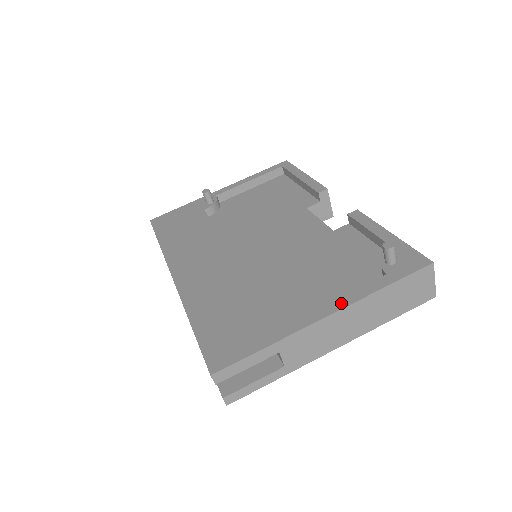
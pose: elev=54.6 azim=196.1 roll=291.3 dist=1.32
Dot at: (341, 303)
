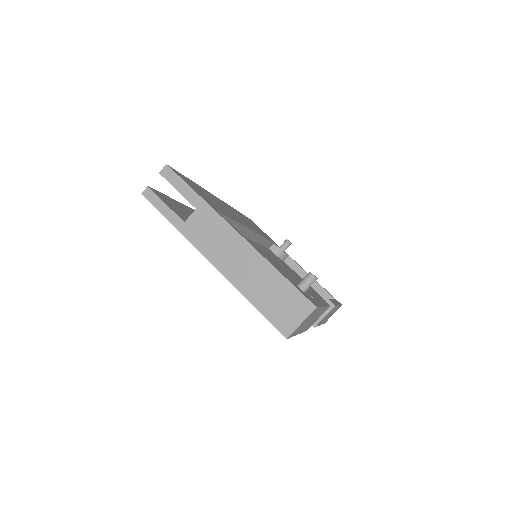
Dot at: (251, 243)
